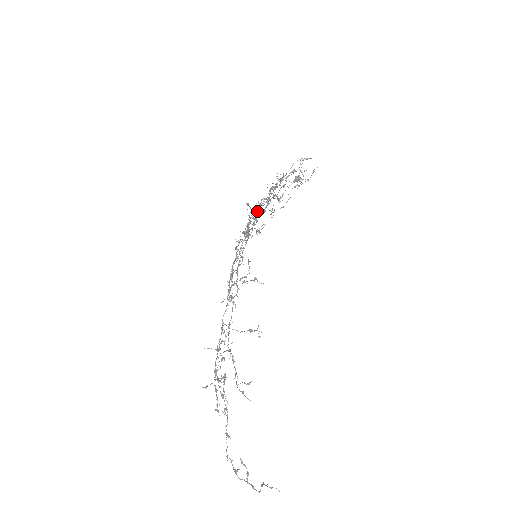
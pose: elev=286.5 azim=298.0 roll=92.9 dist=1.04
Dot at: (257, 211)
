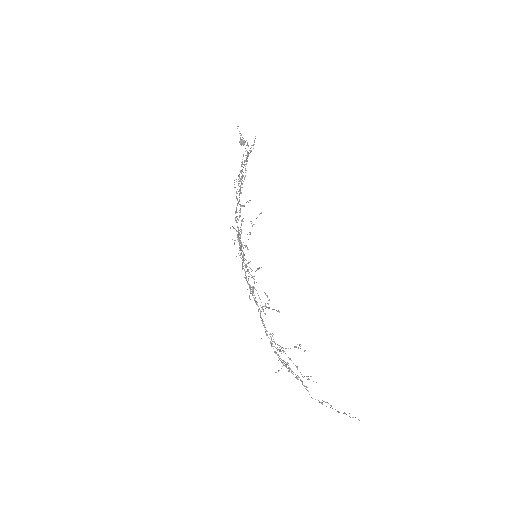
Dot at: occluded
